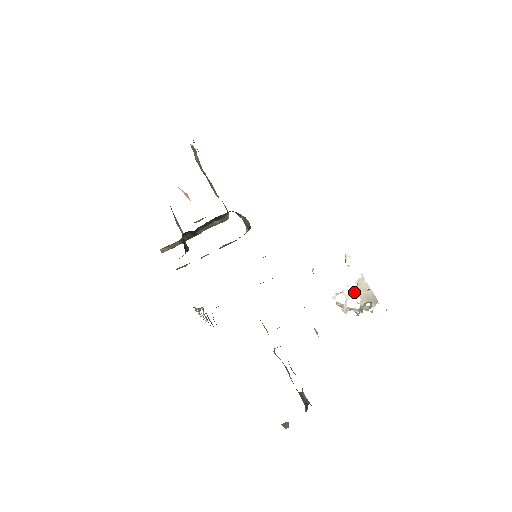
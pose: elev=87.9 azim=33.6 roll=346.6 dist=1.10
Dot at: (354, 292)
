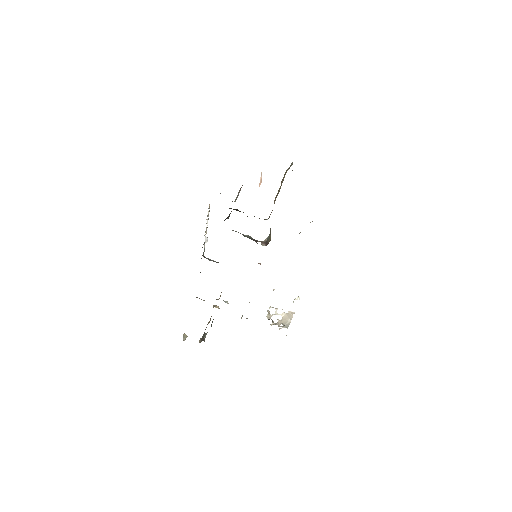
Dot at: (282, 314)
